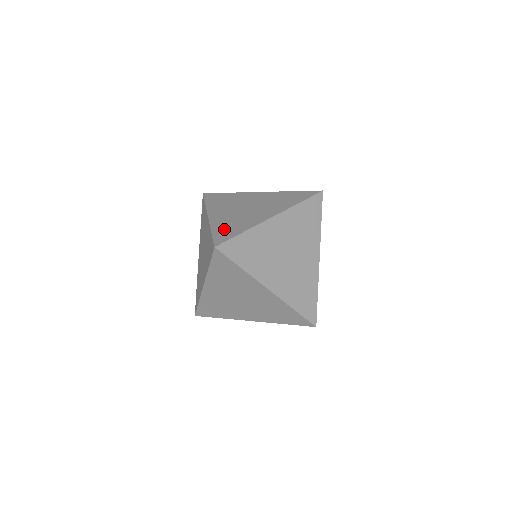
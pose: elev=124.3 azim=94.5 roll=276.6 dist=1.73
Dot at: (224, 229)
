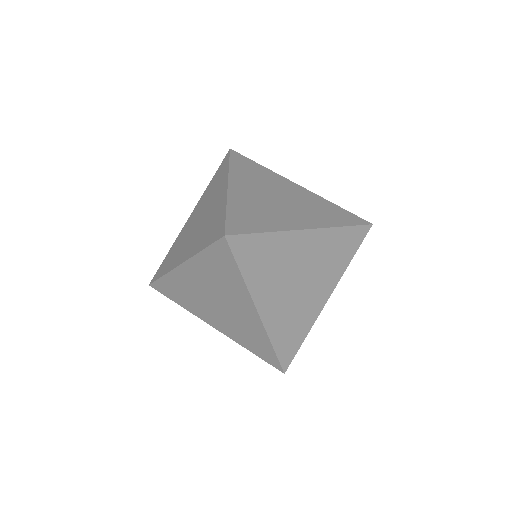
Dot at: occluded
